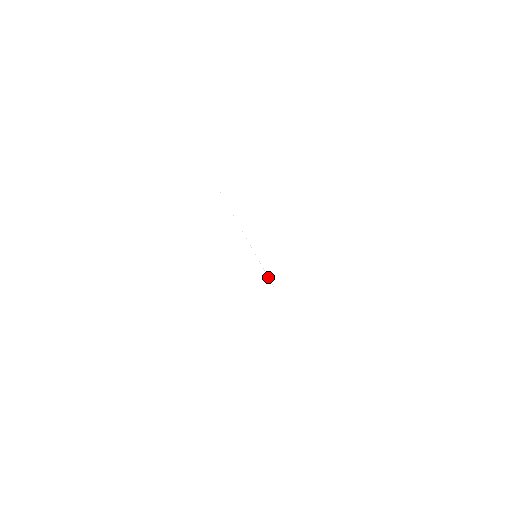
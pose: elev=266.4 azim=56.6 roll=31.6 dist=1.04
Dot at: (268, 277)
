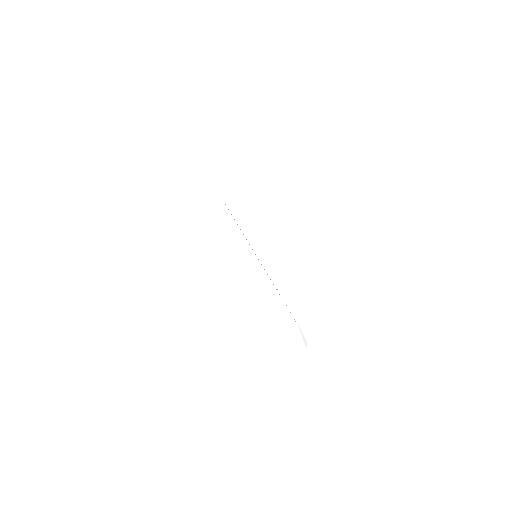
Dot at: occluded
